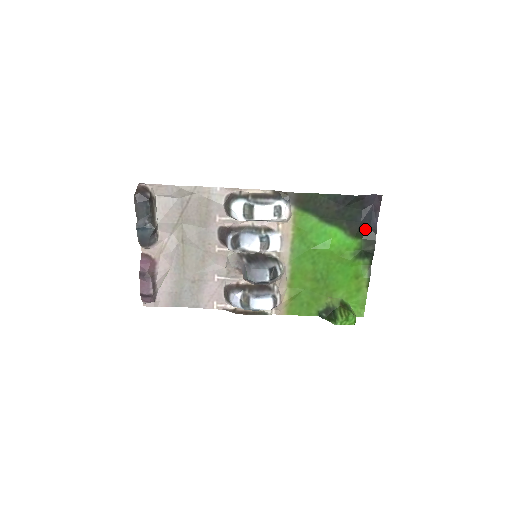
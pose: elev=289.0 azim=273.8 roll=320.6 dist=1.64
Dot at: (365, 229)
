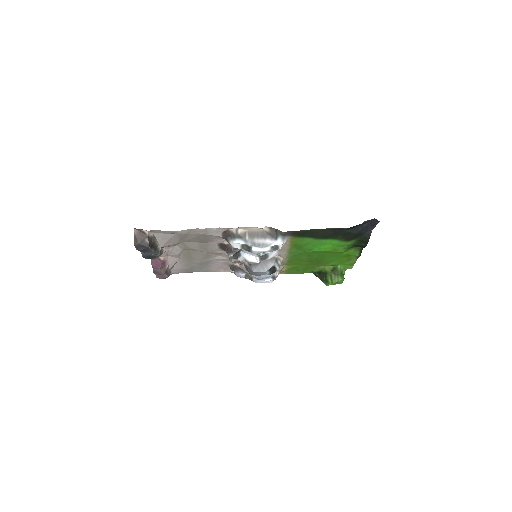
Dot at: (360, 234)
